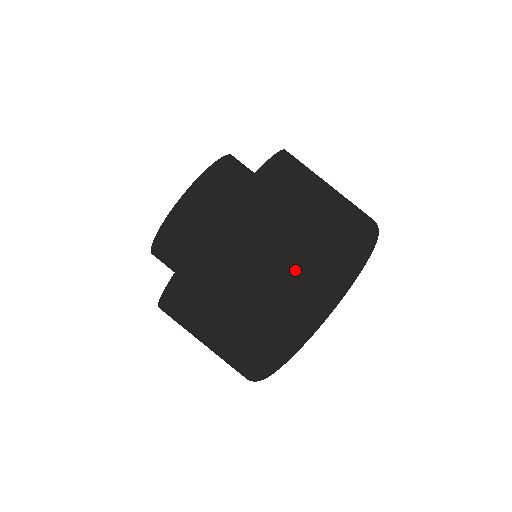
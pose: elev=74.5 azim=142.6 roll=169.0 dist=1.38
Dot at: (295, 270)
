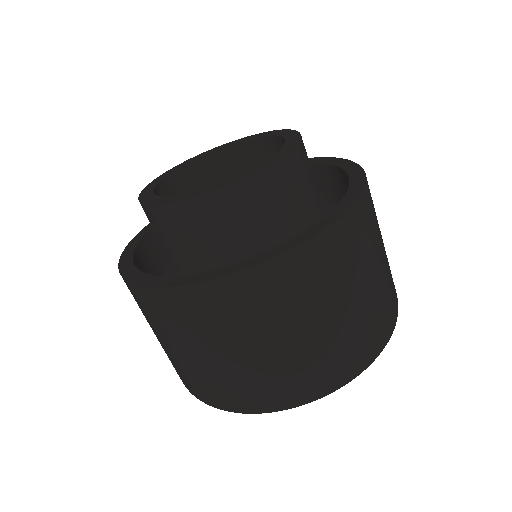
Dot at: (275, 368)
